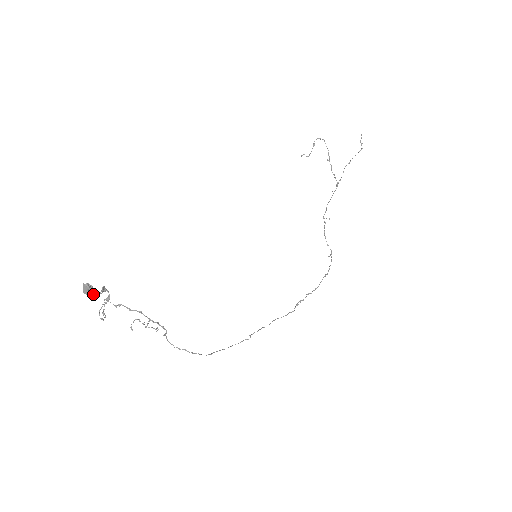
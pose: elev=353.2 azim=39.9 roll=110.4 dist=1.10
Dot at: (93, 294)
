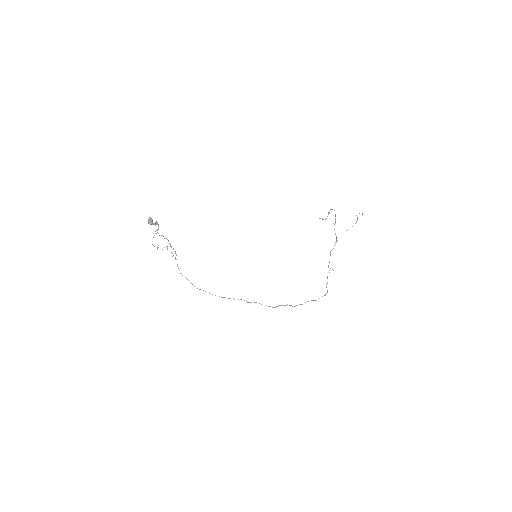
Dot at: (151, 223)
